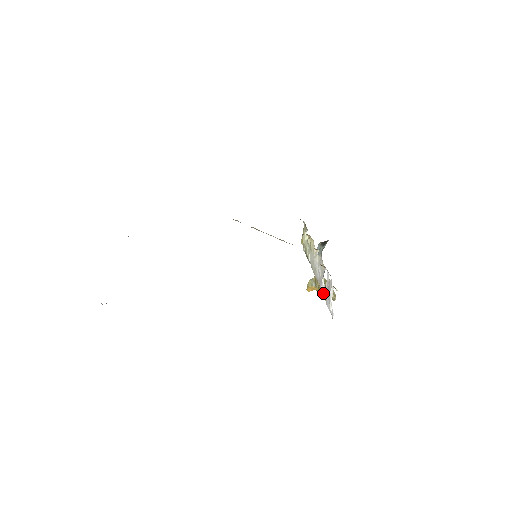
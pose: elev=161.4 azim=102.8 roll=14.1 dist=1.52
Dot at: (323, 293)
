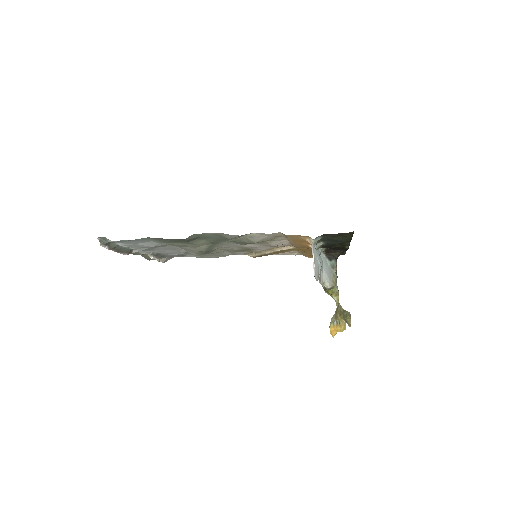
Dot at: occluded
